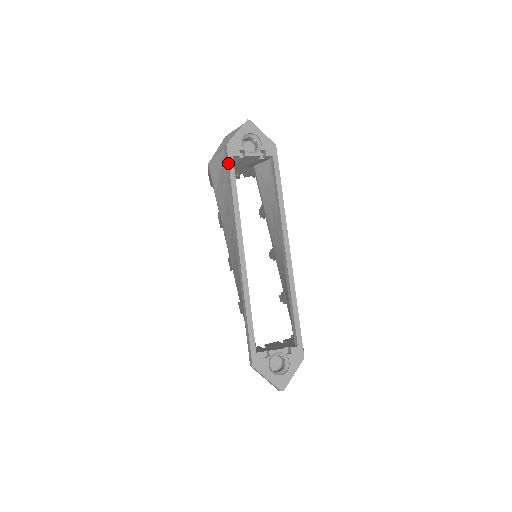
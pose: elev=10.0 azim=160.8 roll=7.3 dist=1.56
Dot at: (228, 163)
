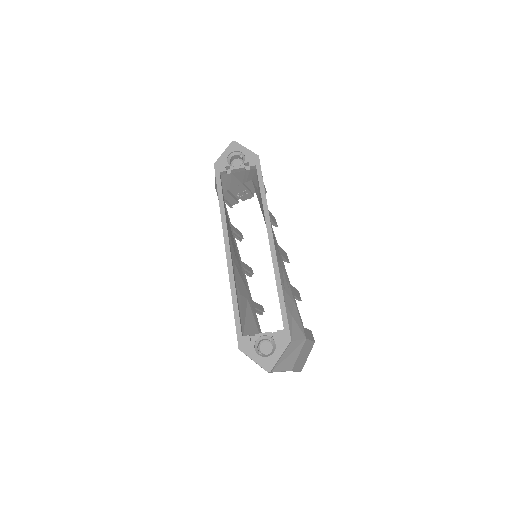
Dot at: occluded
